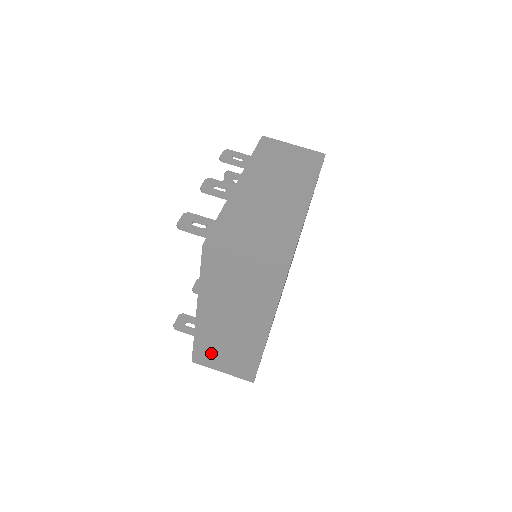
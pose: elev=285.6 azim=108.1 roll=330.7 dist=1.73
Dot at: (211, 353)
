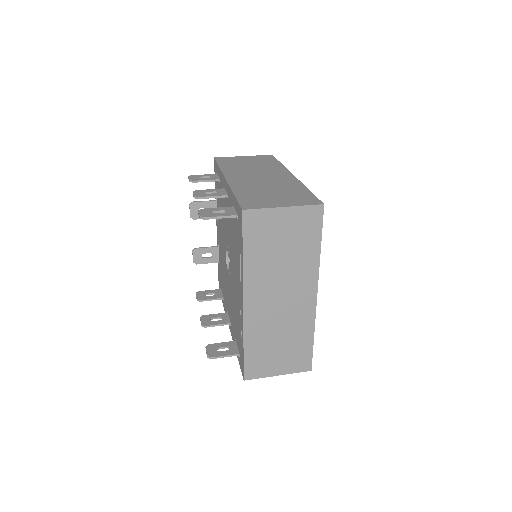
Dot at: (263, 354)
